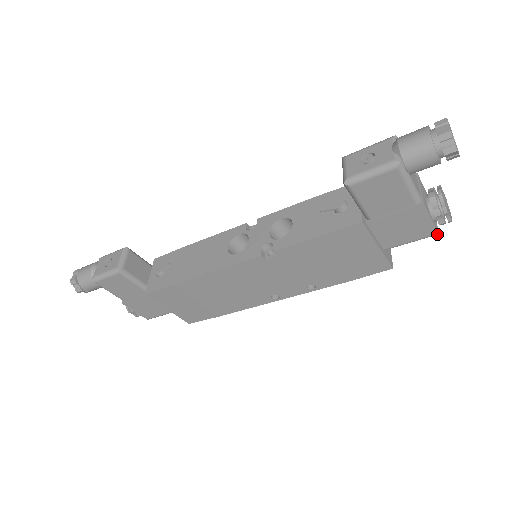
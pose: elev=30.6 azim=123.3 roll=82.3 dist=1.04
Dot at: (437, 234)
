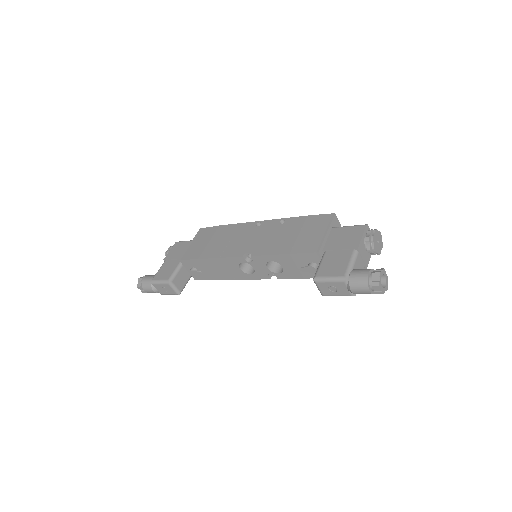
Dot at: occluded
